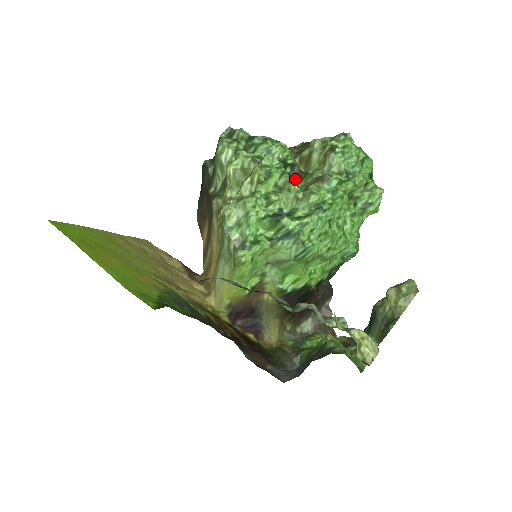
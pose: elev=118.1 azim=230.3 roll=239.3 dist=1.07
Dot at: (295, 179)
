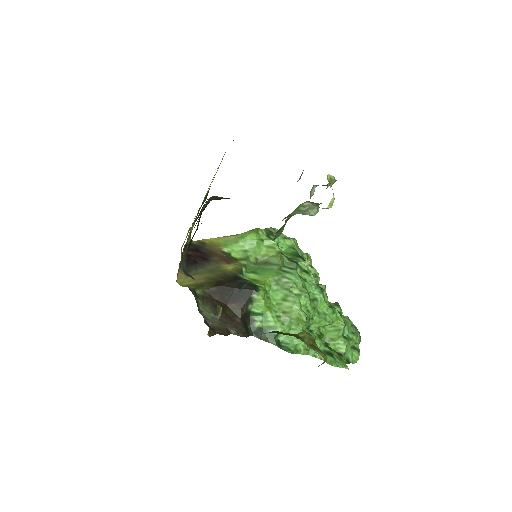
Dot at: occluded
